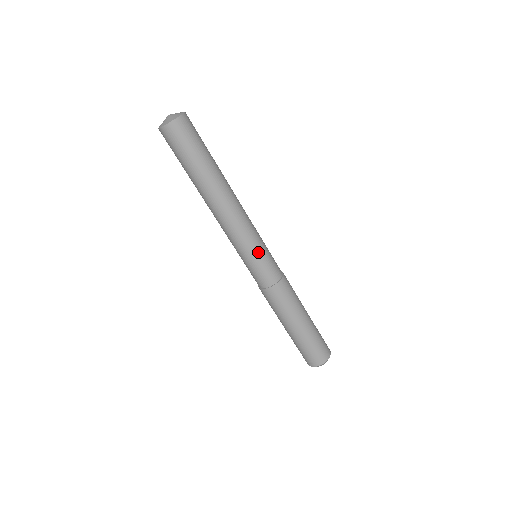
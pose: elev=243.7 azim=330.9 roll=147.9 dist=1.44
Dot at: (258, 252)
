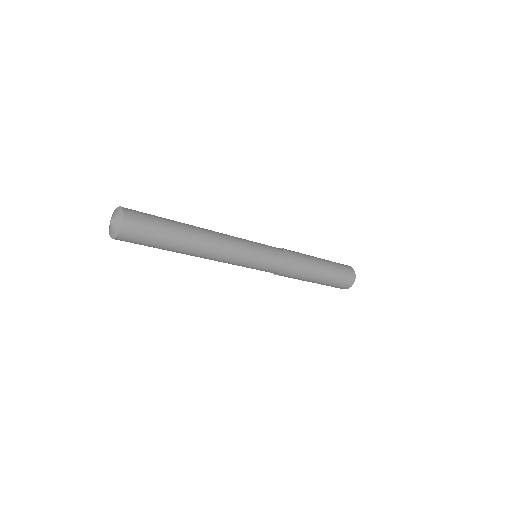
Dot at: (258, 256)
